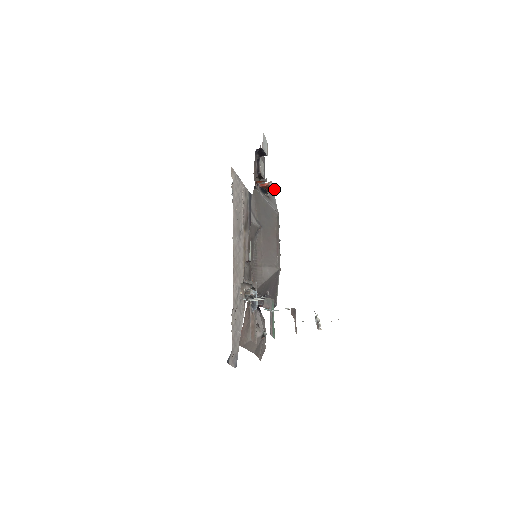
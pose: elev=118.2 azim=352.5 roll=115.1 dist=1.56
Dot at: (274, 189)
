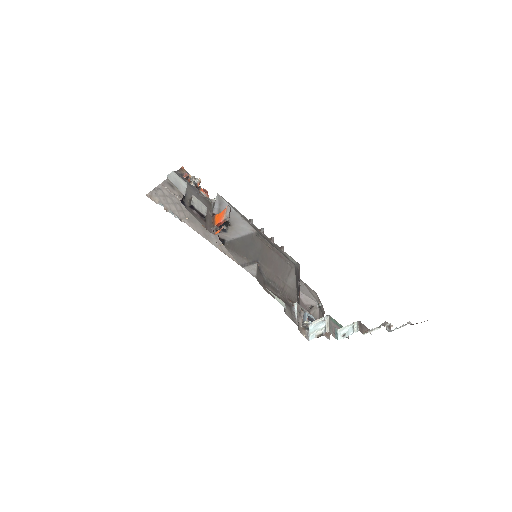
Dot at: (229, 213)
